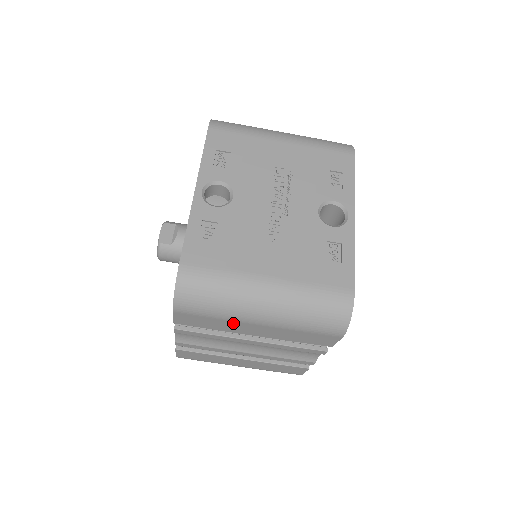
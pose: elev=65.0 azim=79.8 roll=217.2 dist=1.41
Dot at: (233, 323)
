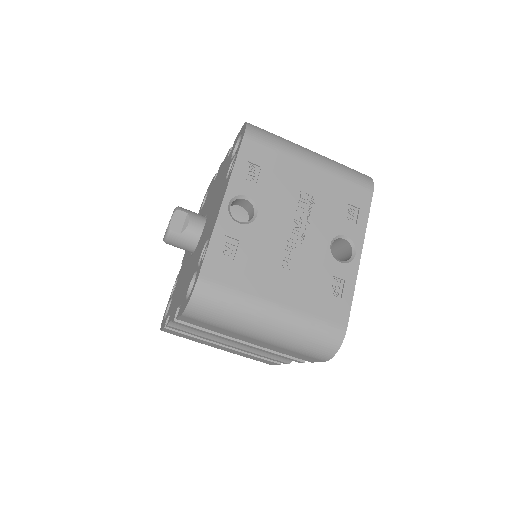
Dot at: (233, 333)
